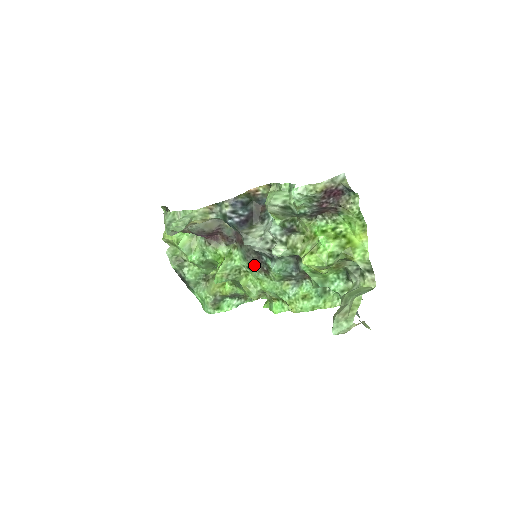
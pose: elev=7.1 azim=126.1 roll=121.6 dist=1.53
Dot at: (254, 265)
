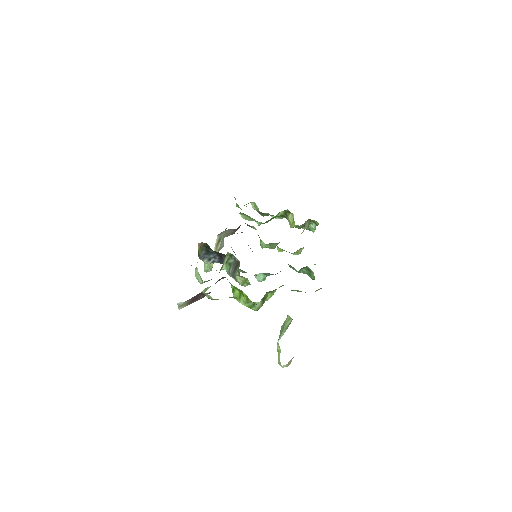
Dot at: occluded
